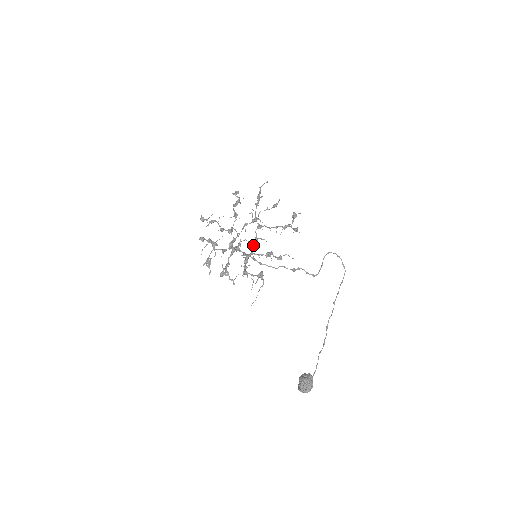
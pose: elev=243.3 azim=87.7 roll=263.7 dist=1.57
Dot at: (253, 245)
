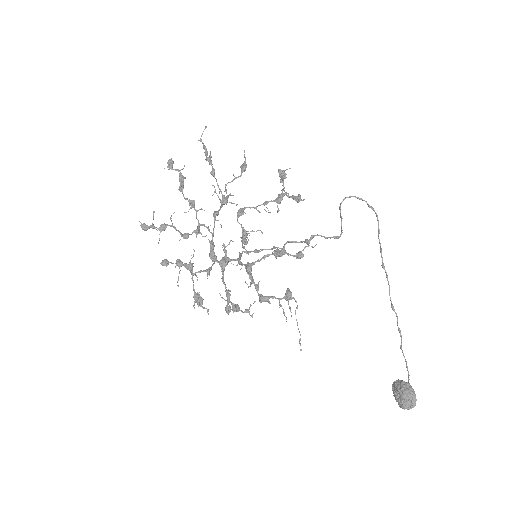
Dot at: (244, 243)
